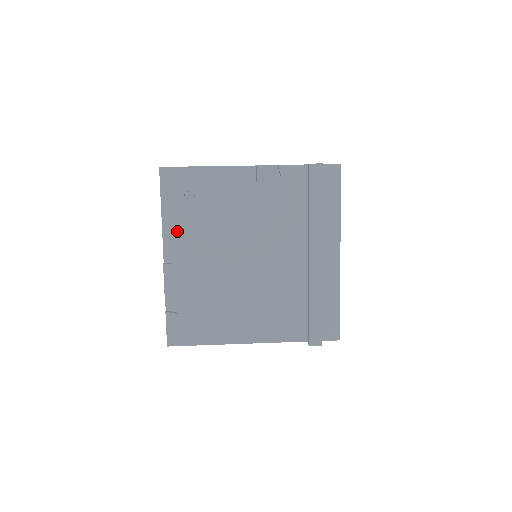
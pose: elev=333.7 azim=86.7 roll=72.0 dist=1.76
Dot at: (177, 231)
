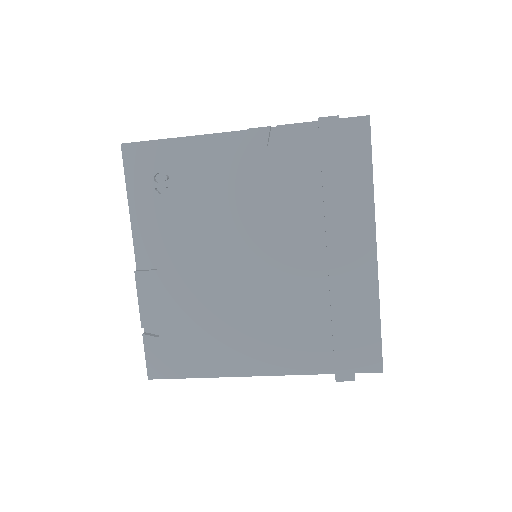
Dot at: (150, 227)
